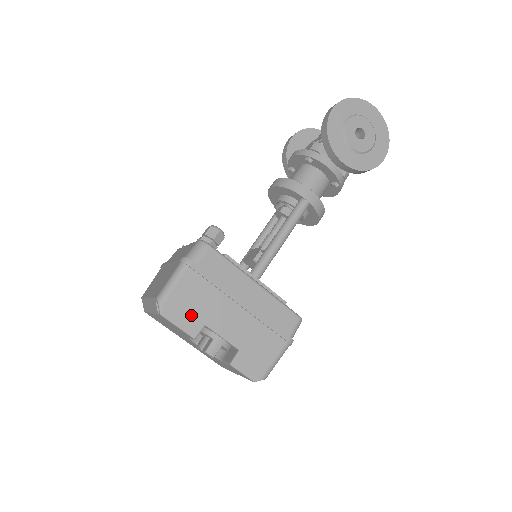
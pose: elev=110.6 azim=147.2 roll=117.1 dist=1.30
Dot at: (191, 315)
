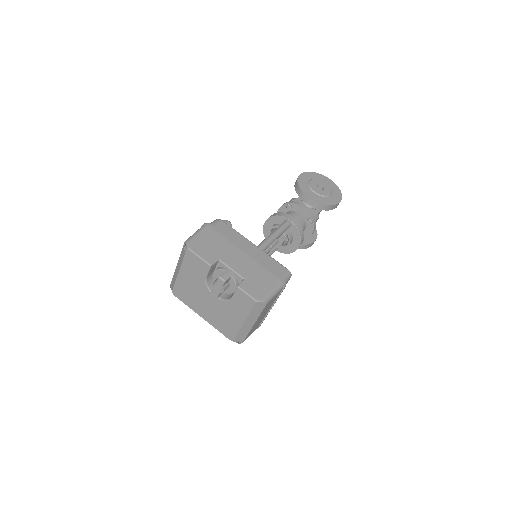
Dot at: (209, 252)
